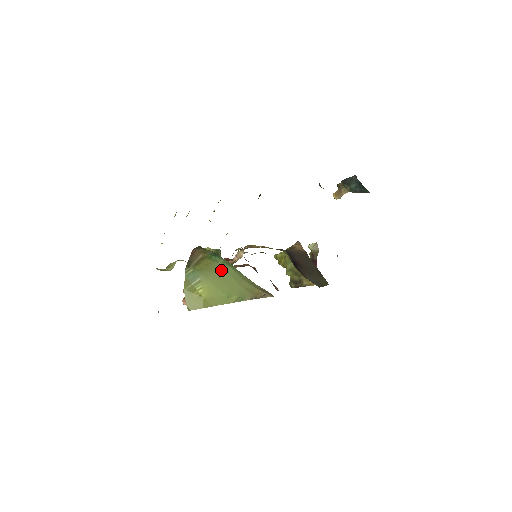
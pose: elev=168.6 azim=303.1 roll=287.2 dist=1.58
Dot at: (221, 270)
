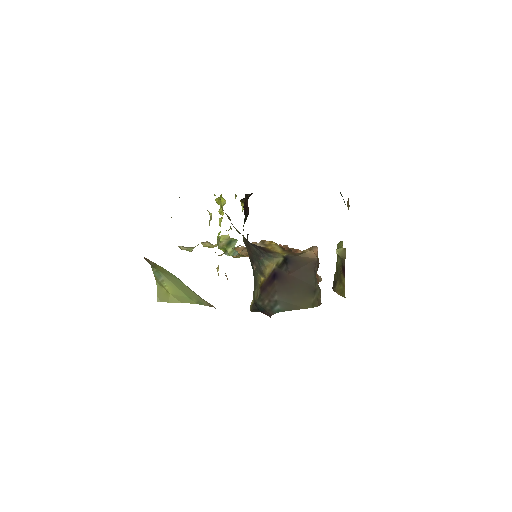
Dot at: (174, 276)
